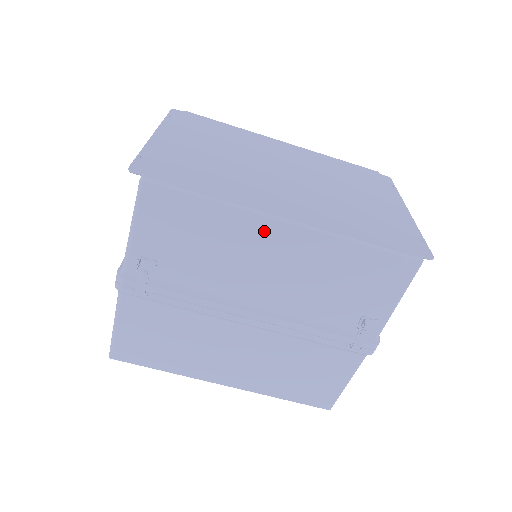
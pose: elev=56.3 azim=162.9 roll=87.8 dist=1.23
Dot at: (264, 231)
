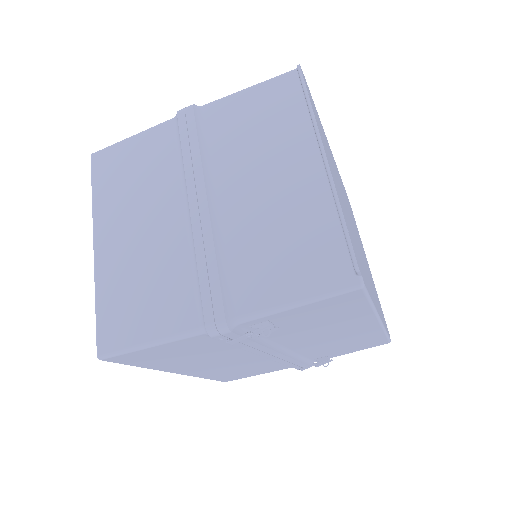
Dot at: (363, 323)
